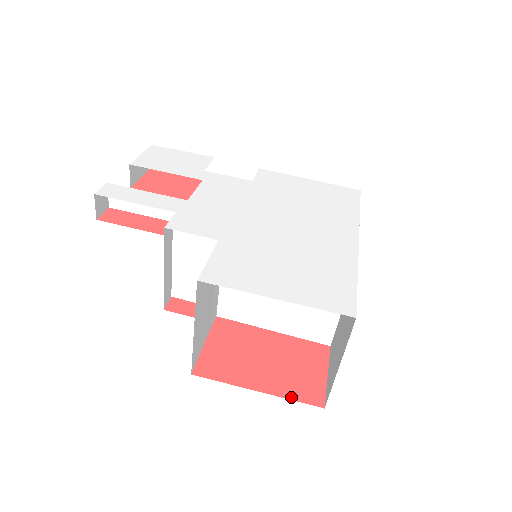
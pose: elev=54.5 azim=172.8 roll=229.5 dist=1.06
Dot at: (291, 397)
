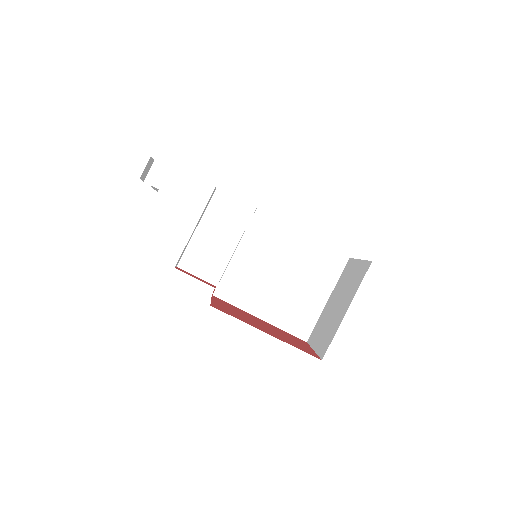
Dot at: (294, 346)
